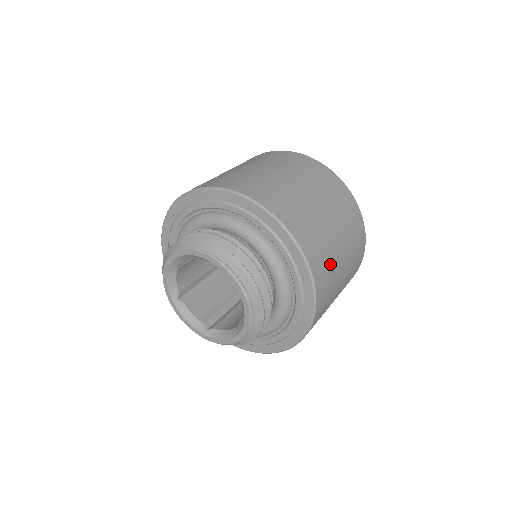
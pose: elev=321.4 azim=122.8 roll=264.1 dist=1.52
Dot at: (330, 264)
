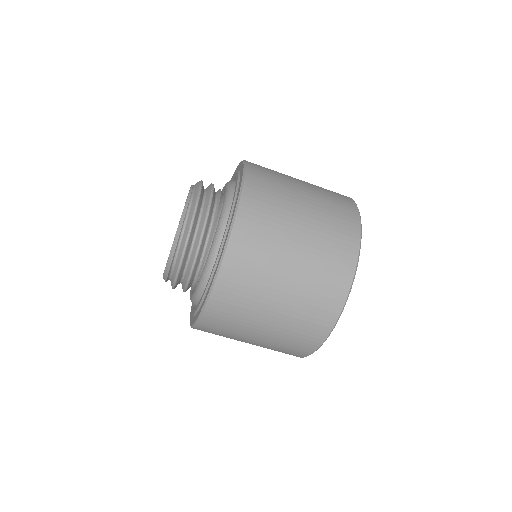
Dot at: (277, 194)
